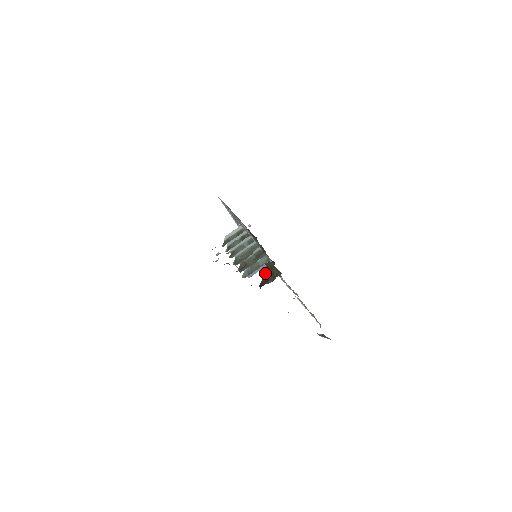
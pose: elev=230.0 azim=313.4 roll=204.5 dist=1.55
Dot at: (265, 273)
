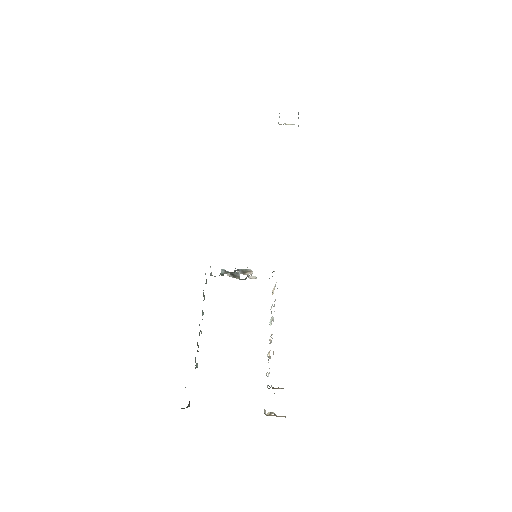
Dot at: occluded
